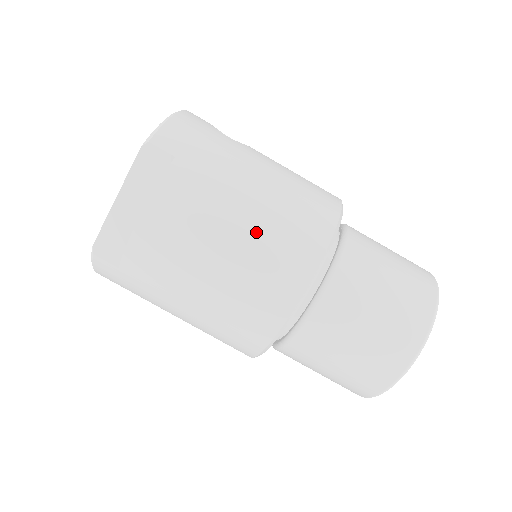
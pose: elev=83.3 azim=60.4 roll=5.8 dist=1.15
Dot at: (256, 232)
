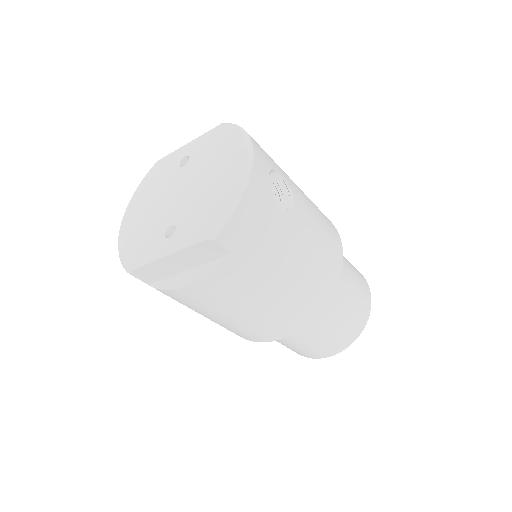
Dot at: (270, 309)
